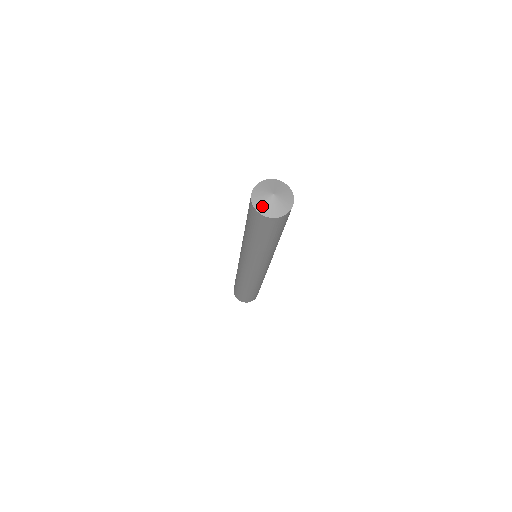
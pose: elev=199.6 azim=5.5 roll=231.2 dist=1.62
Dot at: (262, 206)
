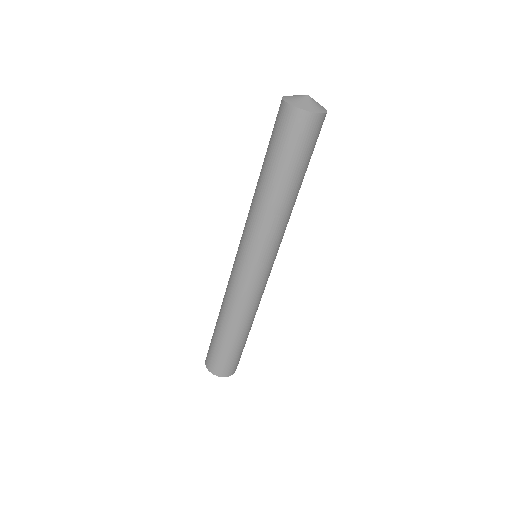
Dot at: (290, 97)
